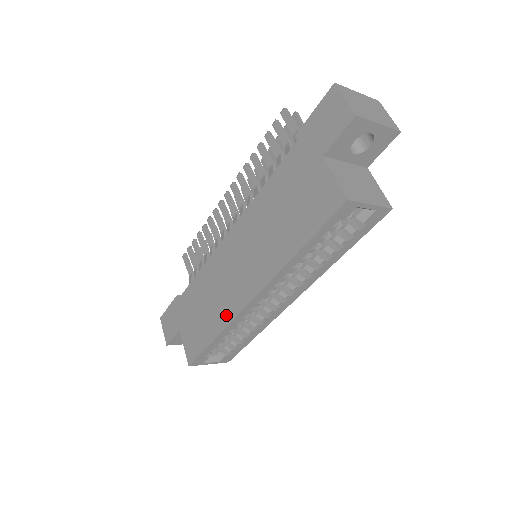
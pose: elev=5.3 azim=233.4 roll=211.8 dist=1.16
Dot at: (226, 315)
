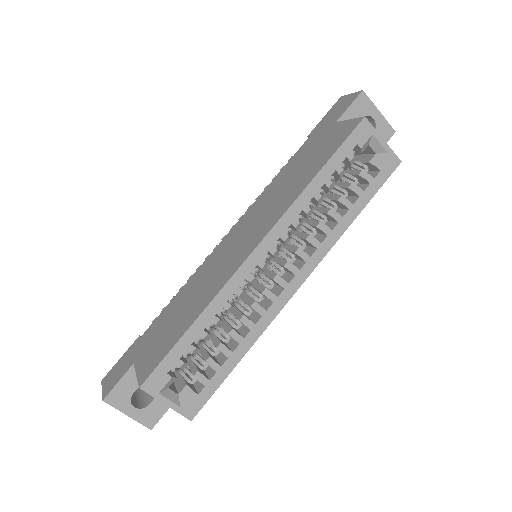
Dot at: (217, 286)
